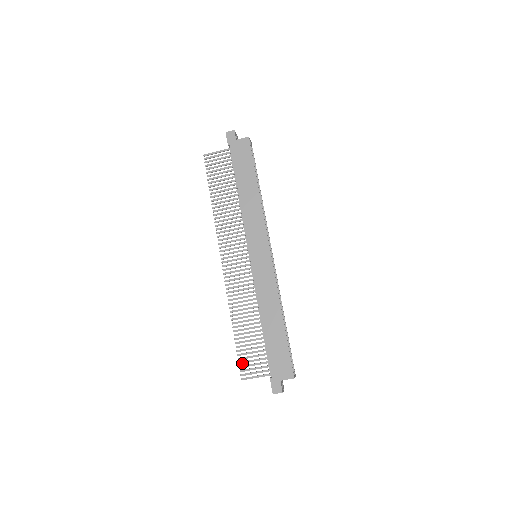
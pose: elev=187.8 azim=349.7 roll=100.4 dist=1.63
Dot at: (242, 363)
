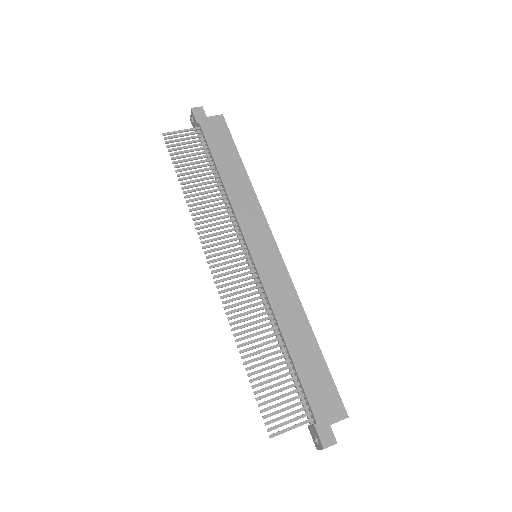
Dot at: (266, 410)
